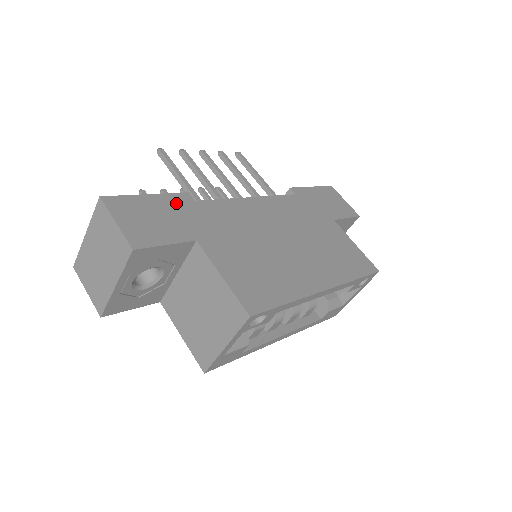
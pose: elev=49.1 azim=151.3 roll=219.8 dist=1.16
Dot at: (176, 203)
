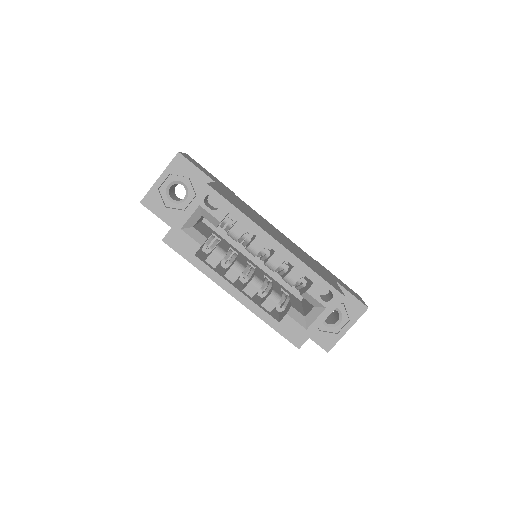
Dot at: (222, 184)
